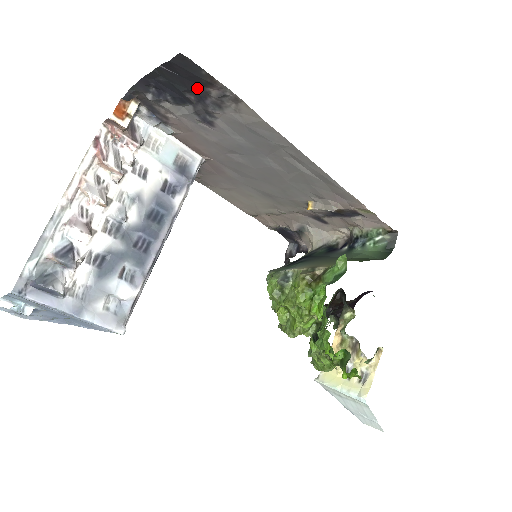
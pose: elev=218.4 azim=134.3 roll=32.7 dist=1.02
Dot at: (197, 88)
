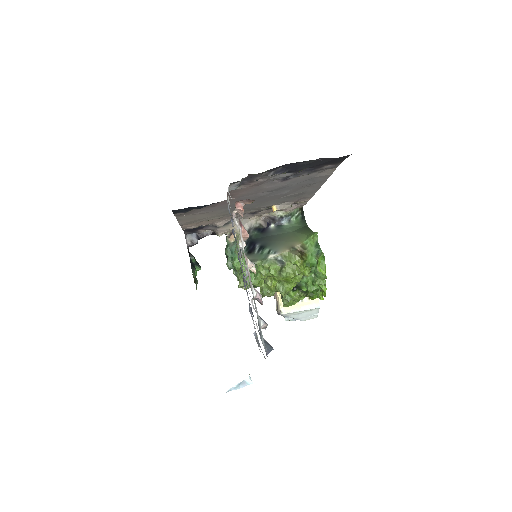
Dot at: (320, 166)
